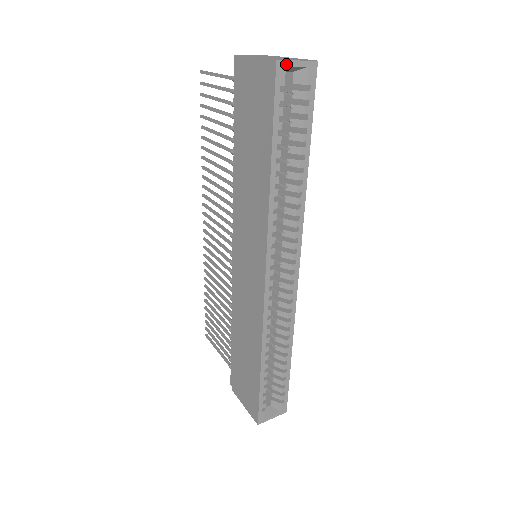
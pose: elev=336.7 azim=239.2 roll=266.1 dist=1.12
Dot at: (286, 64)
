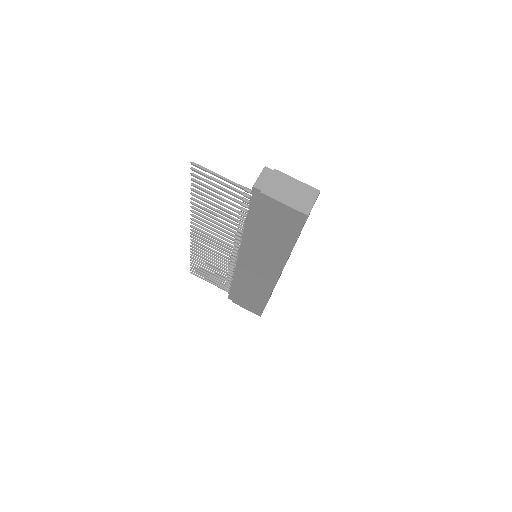
Dot at: occluded
